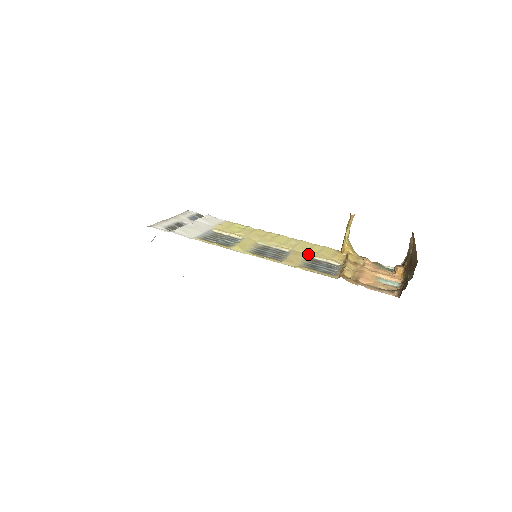
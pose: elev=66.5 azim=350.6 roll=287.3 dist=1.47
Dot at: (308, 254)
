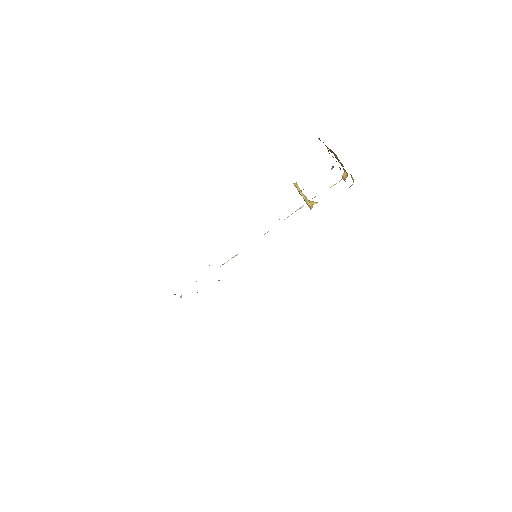
Dot at: occluded
